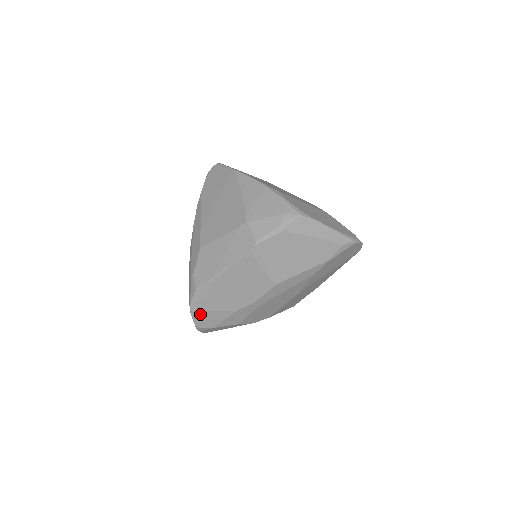
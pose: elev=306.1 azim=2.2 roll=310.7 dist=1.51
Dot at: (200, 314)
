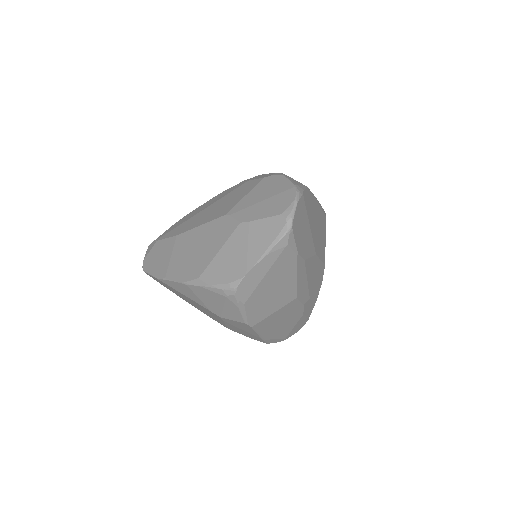
Dot at: (290, 334)
